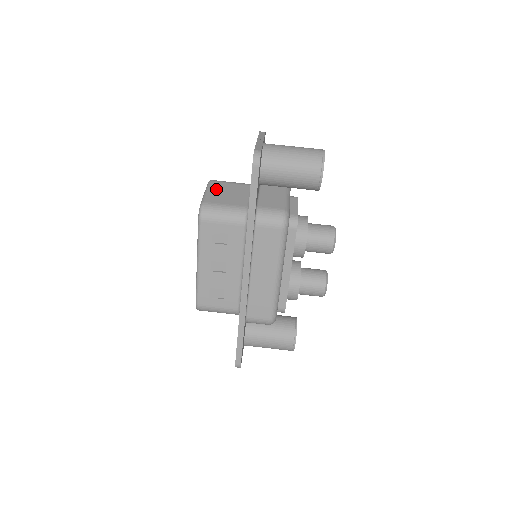
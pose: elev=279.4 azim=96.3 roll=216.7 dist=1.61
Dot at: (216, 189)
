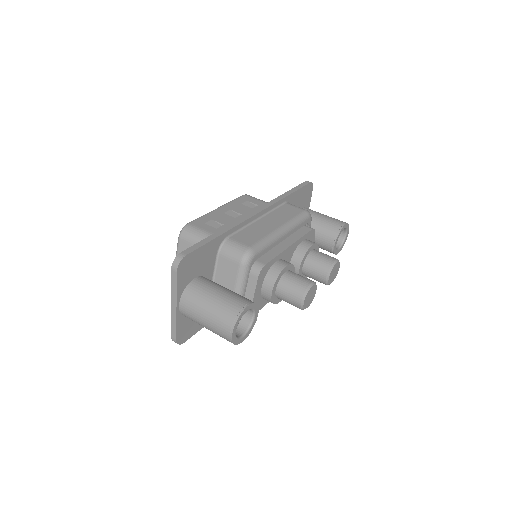
Dot at: occluded
